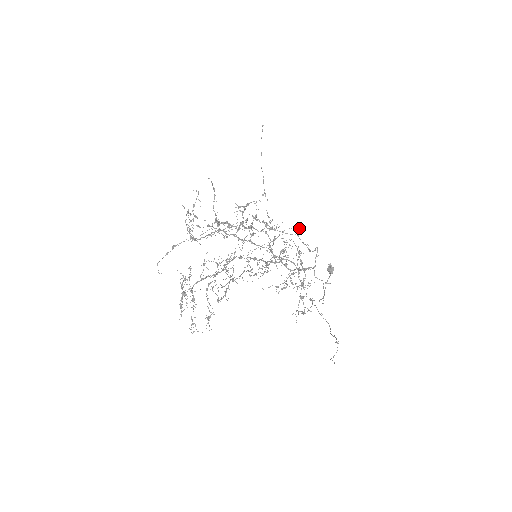
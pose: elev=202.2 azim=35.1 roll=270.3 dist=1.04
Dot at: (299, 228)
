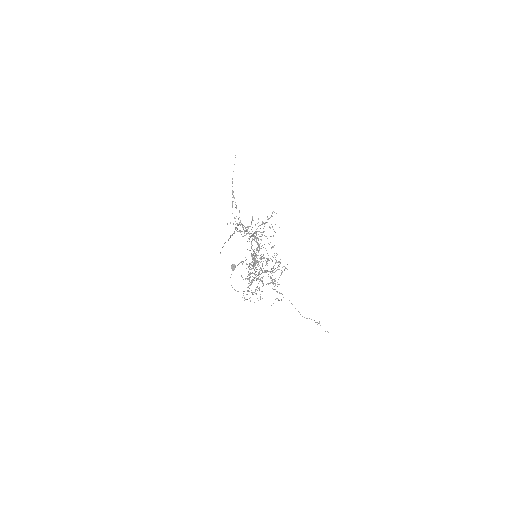
Dot at: occluded
